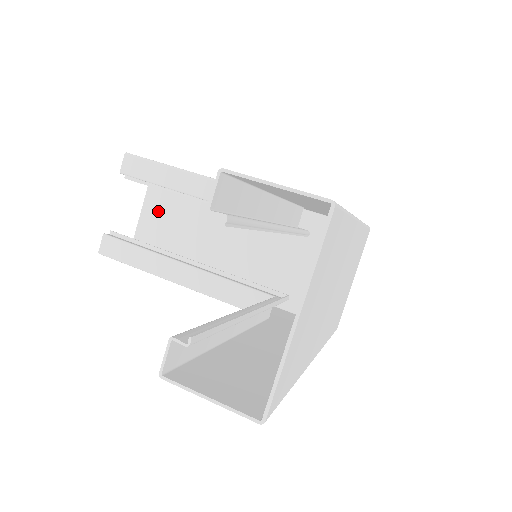
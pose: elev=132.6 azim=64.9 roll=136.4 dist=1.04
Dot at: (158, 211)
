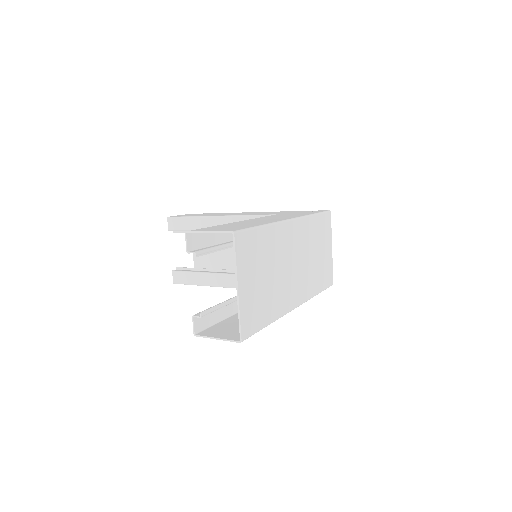
Dot at: occluded
